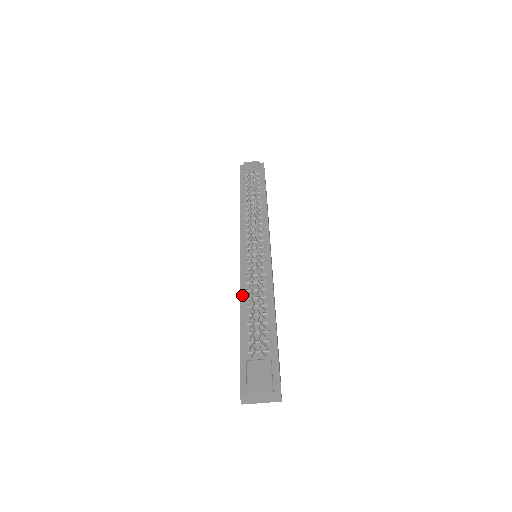
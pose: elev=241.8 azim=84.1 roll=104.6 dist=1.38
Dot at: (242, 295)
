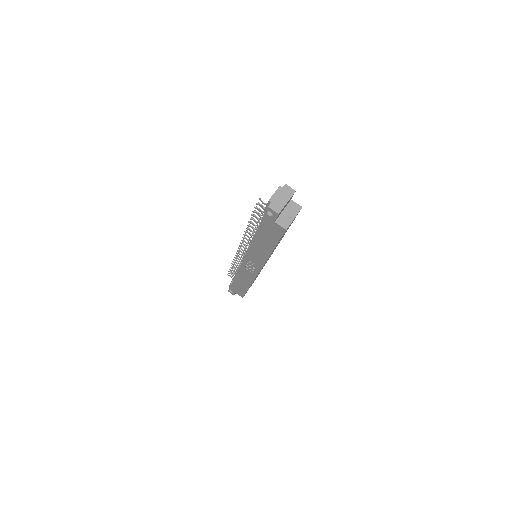
Dot at: (251, 242)
